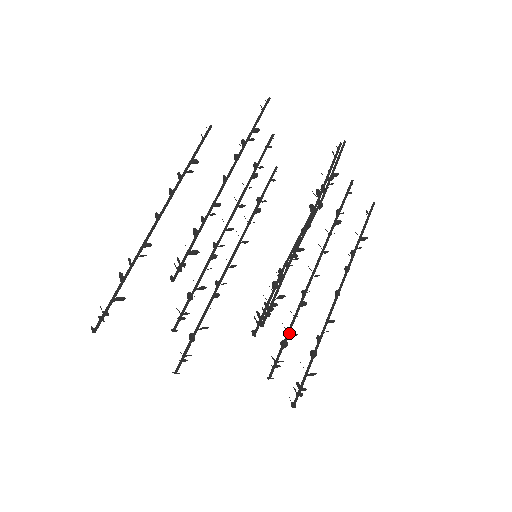
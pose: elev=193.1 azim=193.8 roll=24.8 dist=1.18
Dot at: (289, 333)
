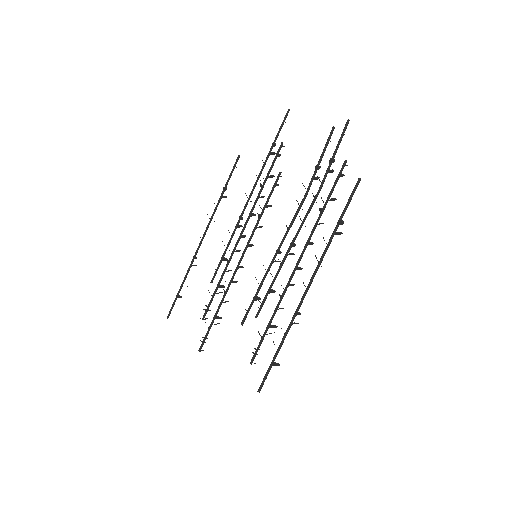
Dot at: (269, 324)
